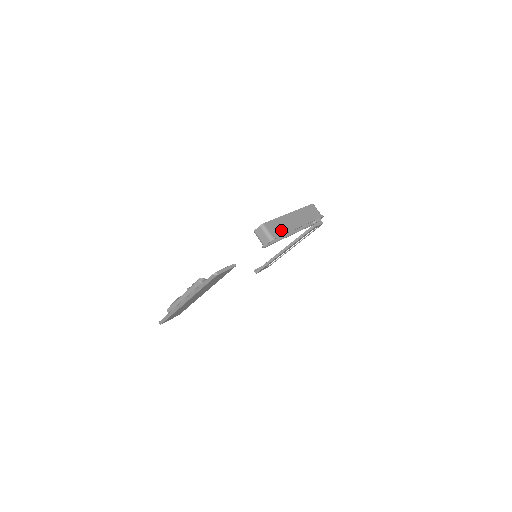
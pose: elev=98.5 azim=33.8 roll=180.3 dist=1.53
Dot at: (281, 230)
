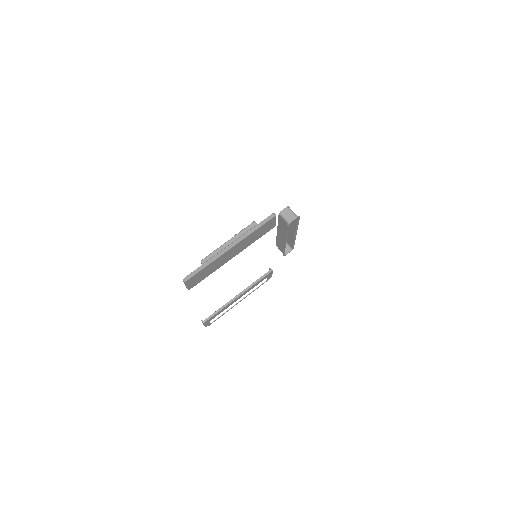
Dot at: (295, 221)
